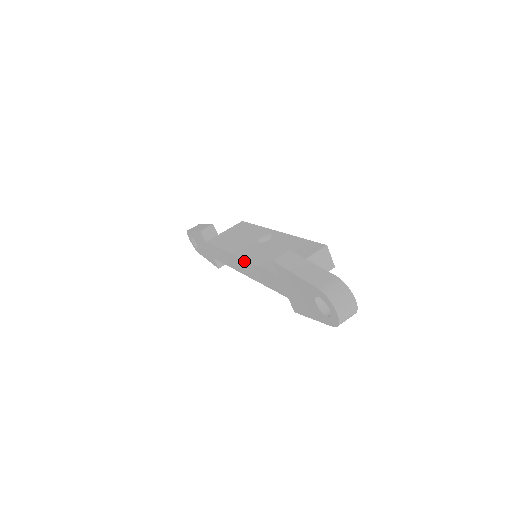
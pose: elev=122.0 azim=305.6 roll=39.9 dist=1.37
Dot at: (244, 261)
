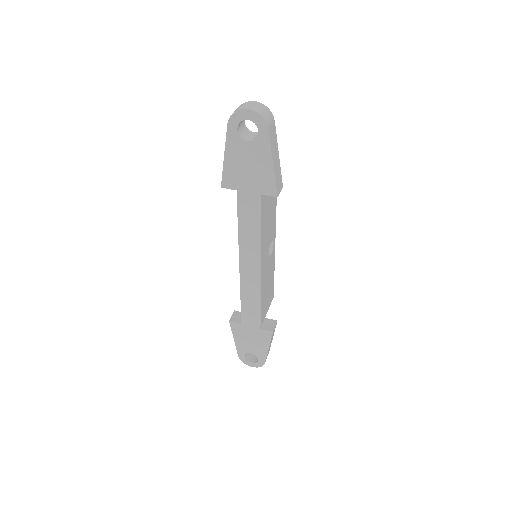
Dot at: (240, 252)
